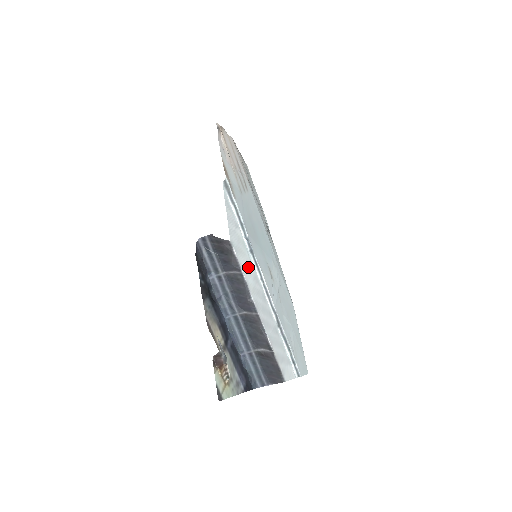
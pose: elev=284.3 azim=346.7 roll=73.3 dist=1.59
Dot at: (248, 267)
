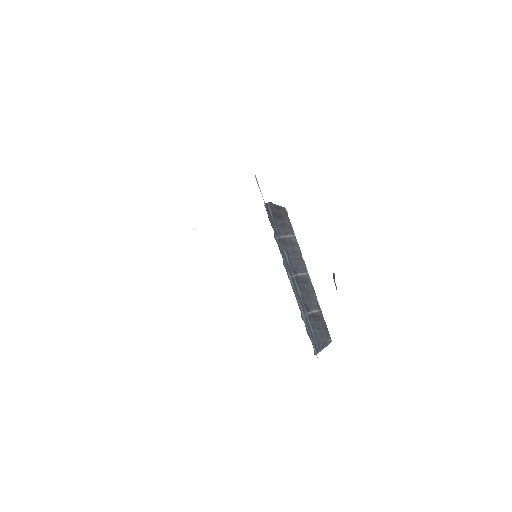
Dot at: occluded
